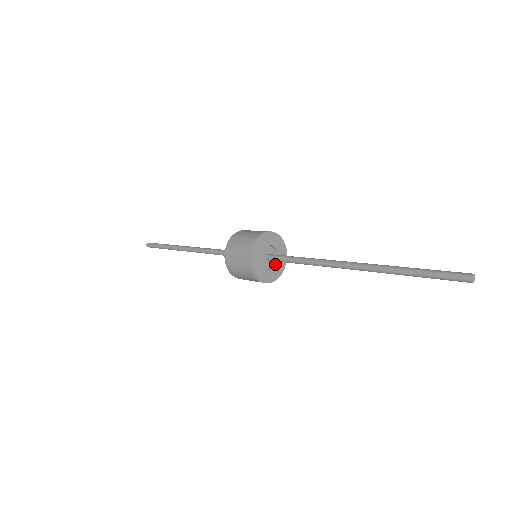
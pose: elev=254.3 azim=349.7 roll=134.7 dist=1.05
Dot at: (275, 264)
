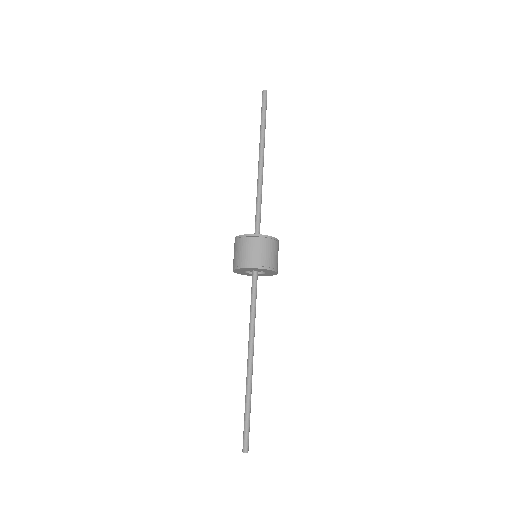
Dot at: (265, 272)
